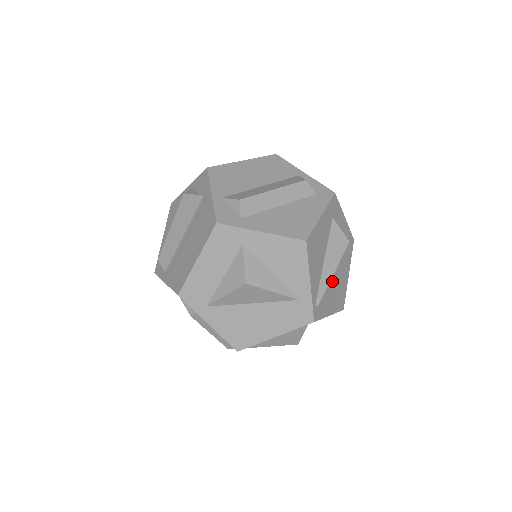
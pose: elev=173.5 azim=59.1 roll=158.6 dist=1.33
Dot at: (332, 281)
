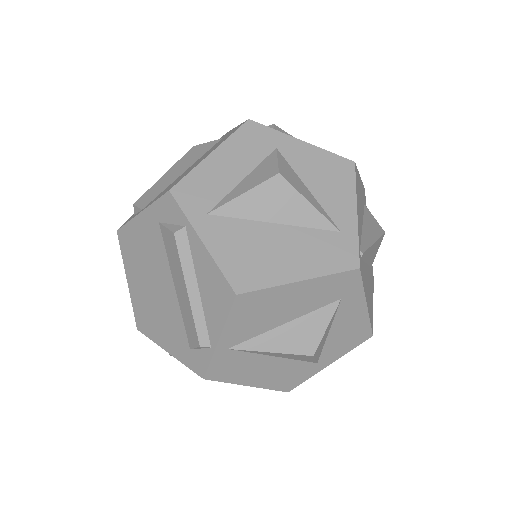
Dot at: (366, 269)
